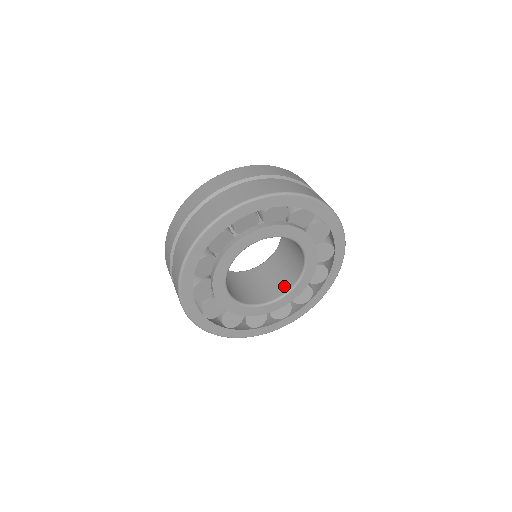
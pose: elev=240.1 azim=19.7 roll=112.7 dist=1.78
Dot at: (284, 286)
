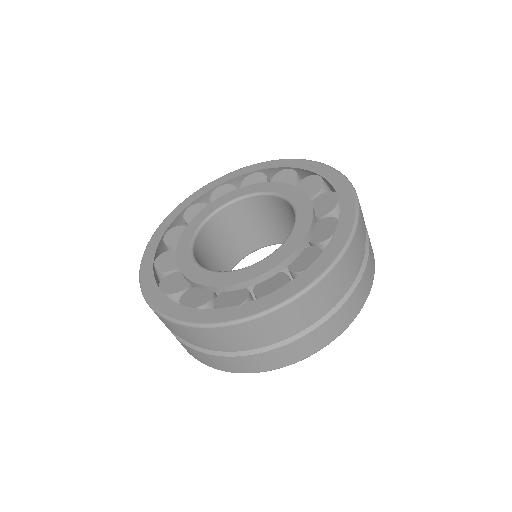
Dot at: (246, 248)
